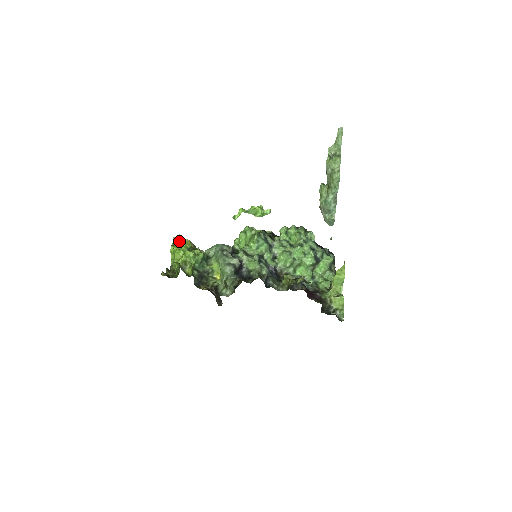
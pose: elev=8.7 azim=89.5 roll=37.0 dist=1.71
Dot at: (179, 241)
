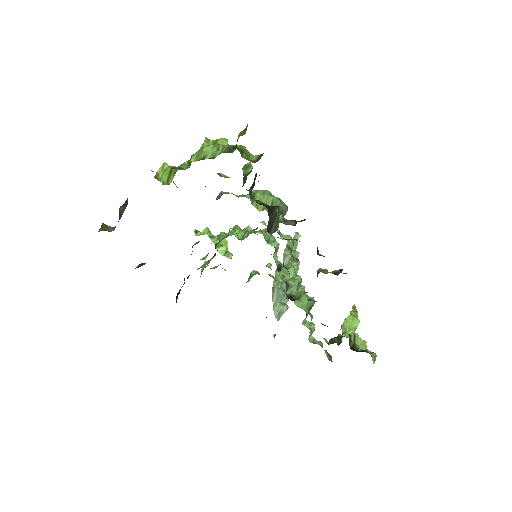
Dot at: occluded
